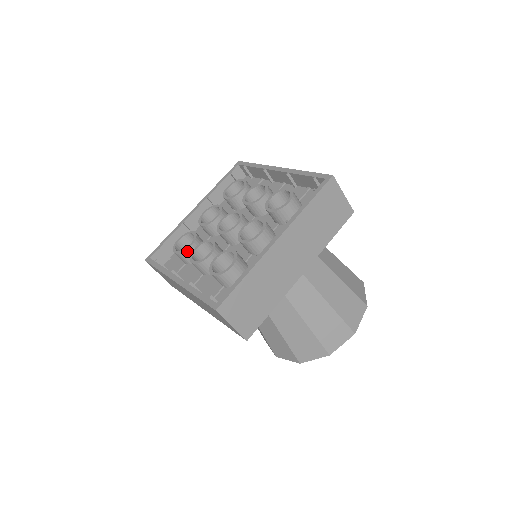
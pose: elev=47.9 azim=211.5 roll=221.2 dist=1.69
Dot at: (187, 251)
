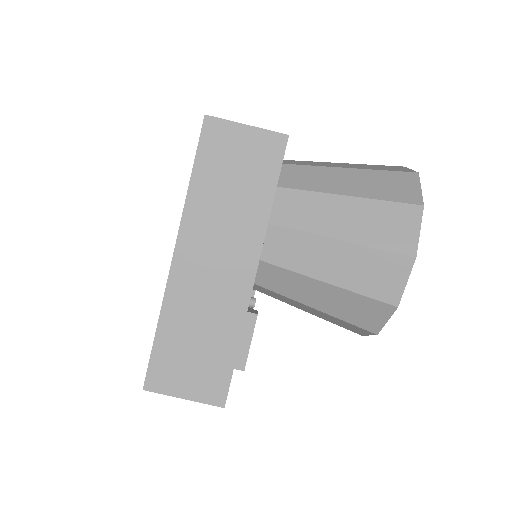
Dot at: occluded
